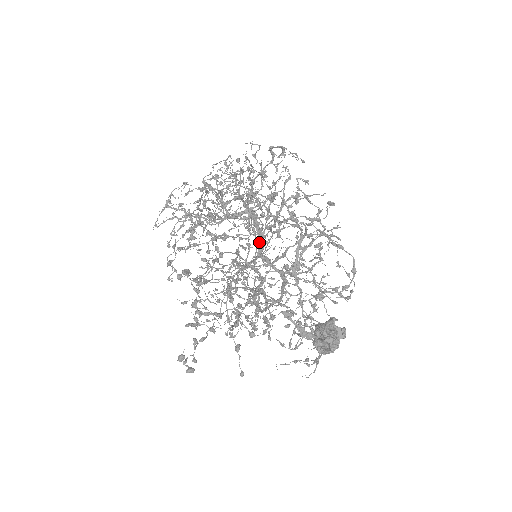
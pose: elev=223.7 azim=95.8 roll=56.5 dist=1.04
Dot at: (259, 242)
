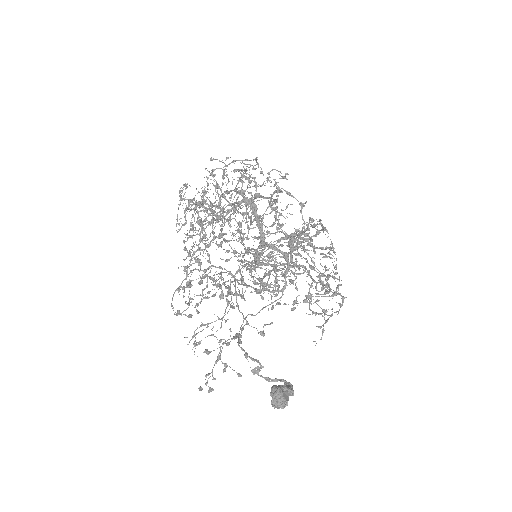
Dot at: occluded
